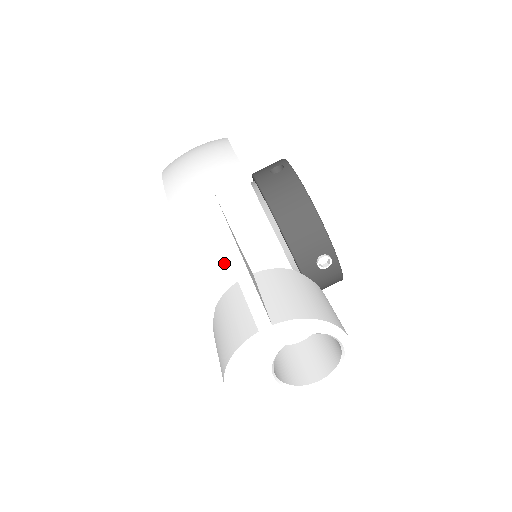
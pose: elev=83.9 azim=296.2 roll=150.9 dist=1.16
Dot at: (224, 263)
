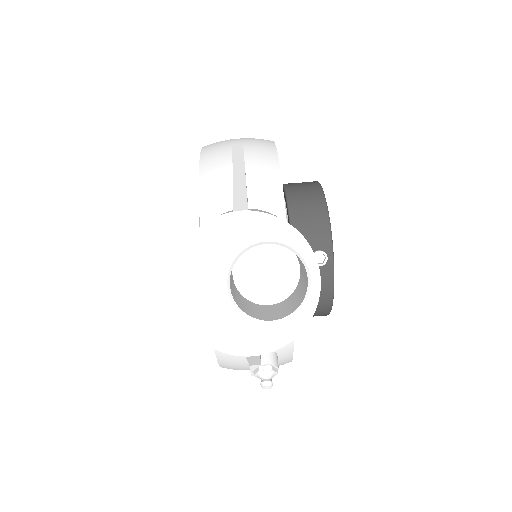
Dot at: (226, 192)
